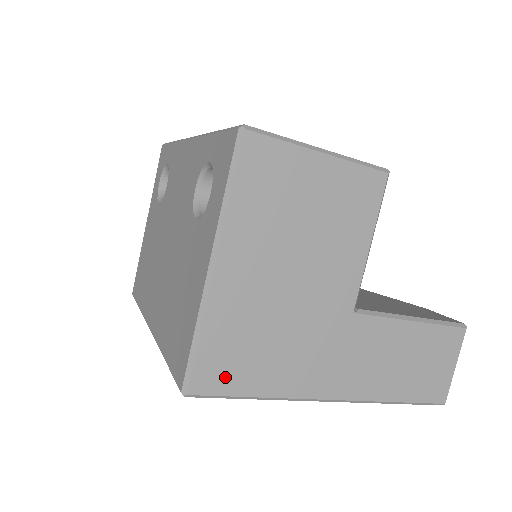
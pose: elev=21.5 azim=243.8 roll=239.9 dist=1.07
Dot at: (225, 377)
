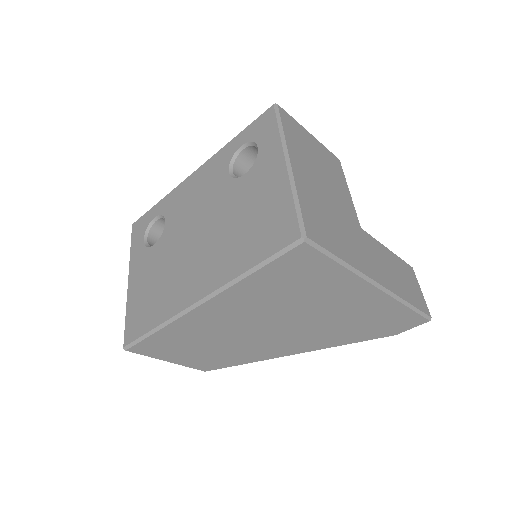
Dot at: (321, 236)
